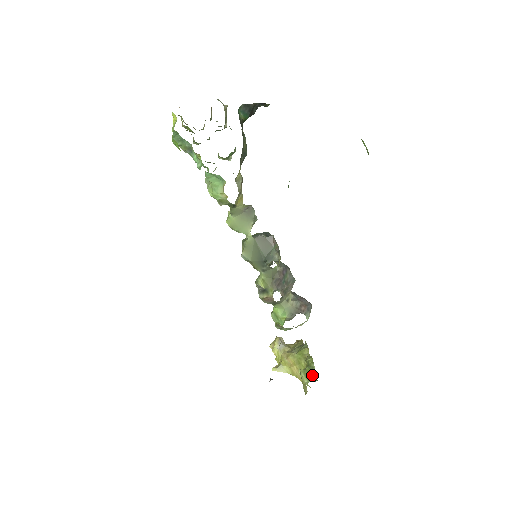
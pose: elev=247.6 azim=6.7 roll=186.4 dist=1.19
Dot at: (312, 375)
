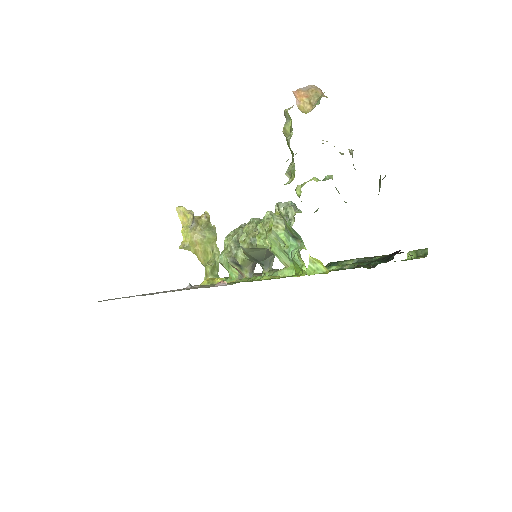
Dot at: (216, 271)
